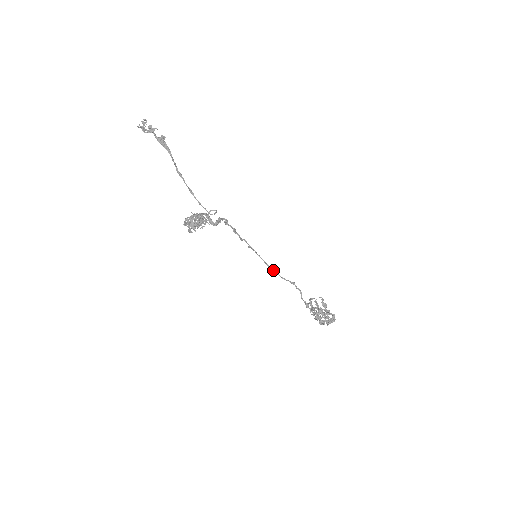
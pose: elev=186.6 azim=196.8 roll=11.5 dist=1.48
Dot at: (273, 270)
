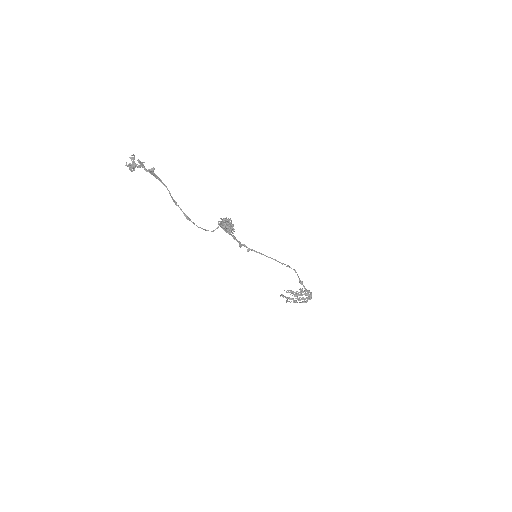
Dot at: (274, 259)
